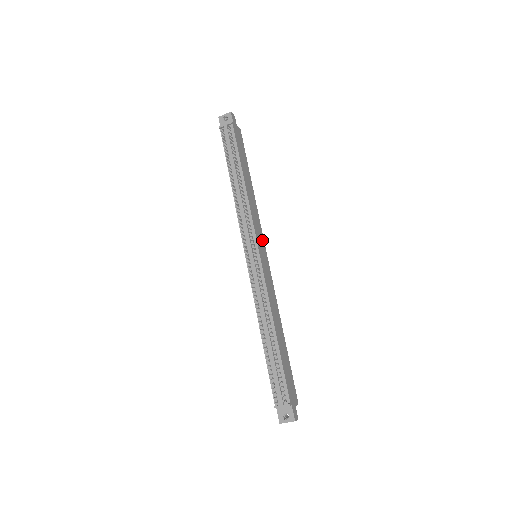
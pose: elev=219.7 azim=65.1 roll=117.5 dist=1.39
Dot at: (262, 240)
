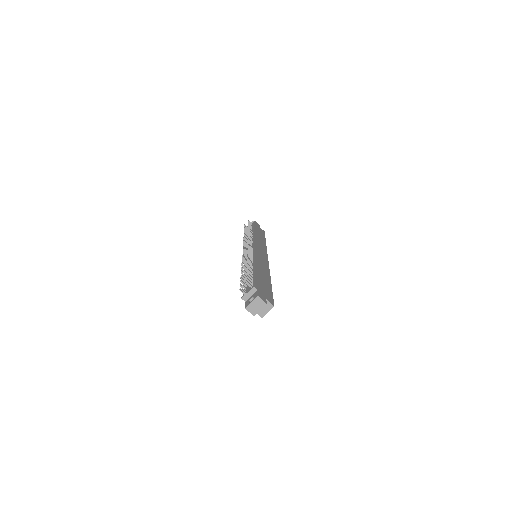
Dot at: (264, 252)
